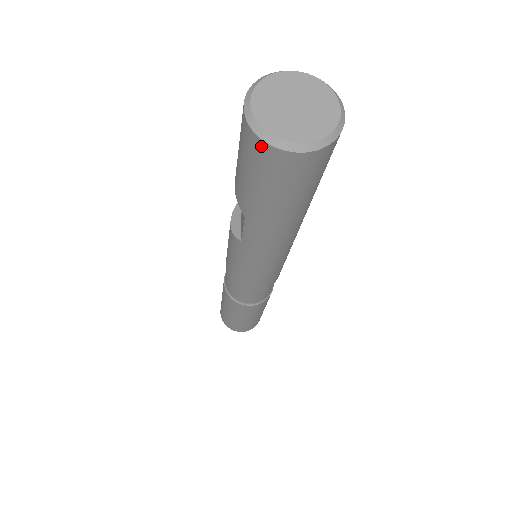
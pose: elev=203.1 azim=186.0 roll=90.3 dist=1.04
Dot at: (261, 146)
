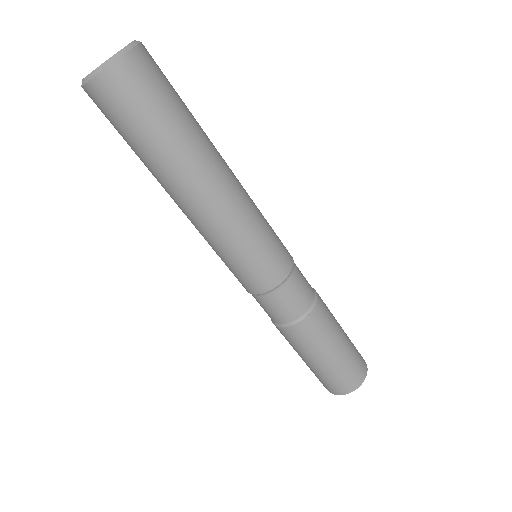
Dot at: occluded
